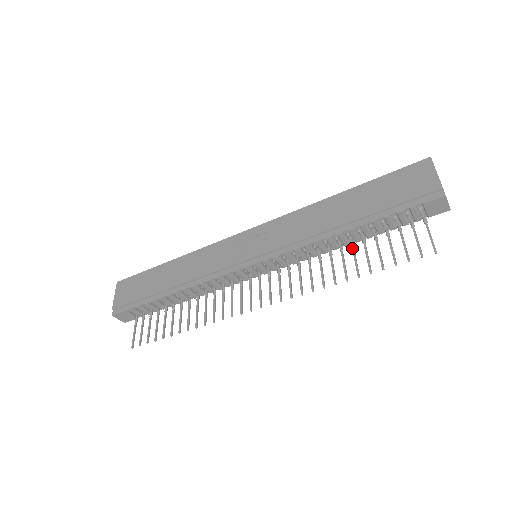
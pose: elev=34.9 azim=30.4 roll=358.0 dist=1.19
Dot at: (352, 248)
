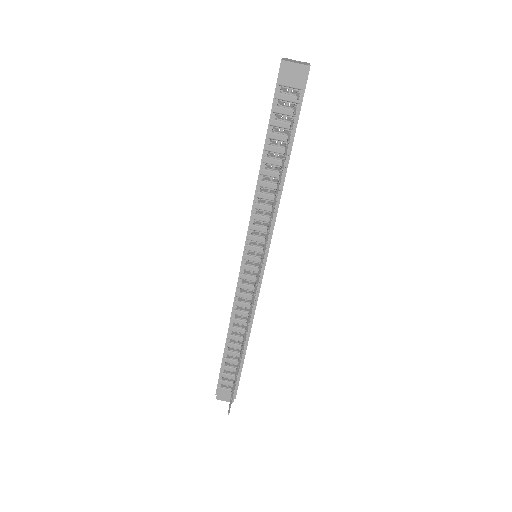
Dot at: occluded
